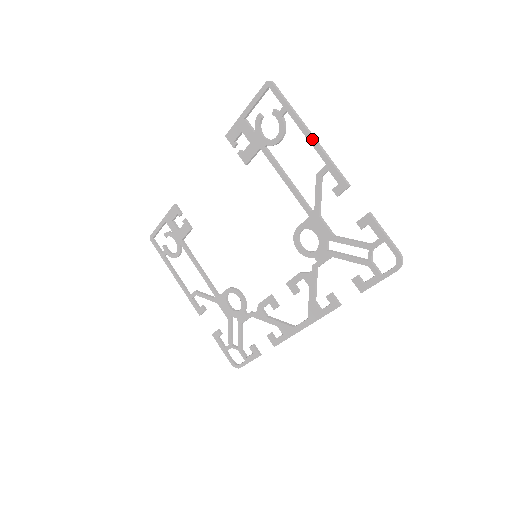
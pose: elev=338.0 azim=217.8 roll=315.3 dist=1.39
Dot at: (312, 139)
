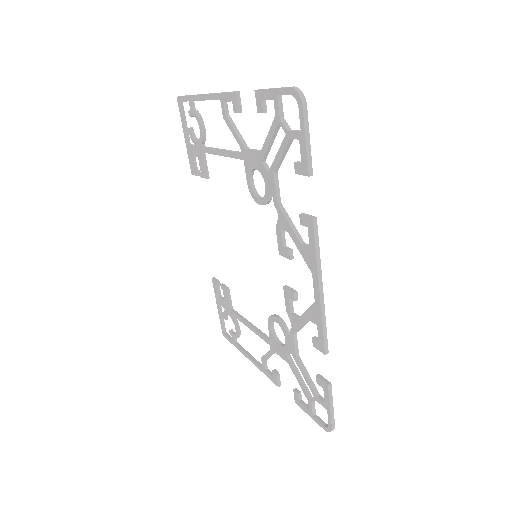
Dot at: (206, 96)
